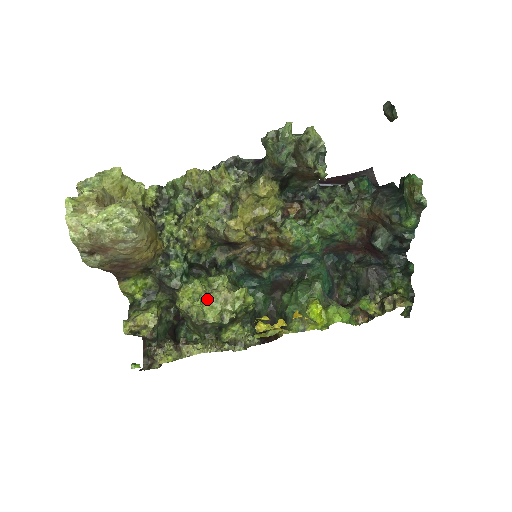
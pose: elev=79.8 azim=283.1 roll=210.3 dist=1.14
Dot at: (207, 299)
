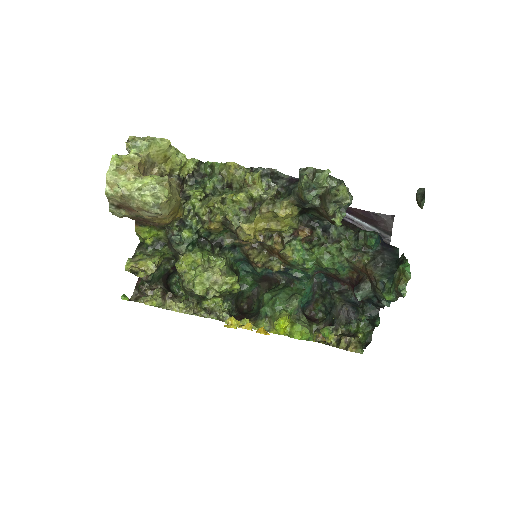
Dot at: (201, 274)
